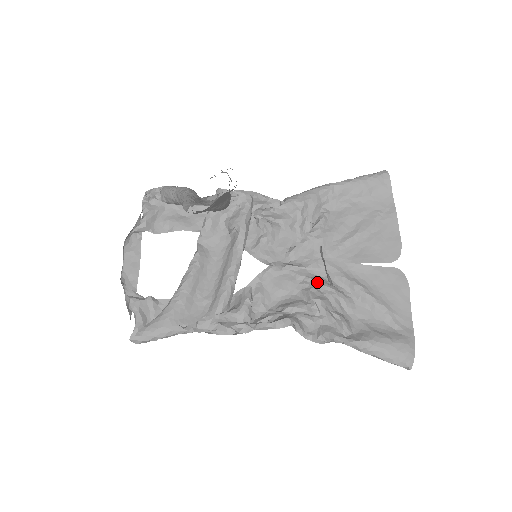
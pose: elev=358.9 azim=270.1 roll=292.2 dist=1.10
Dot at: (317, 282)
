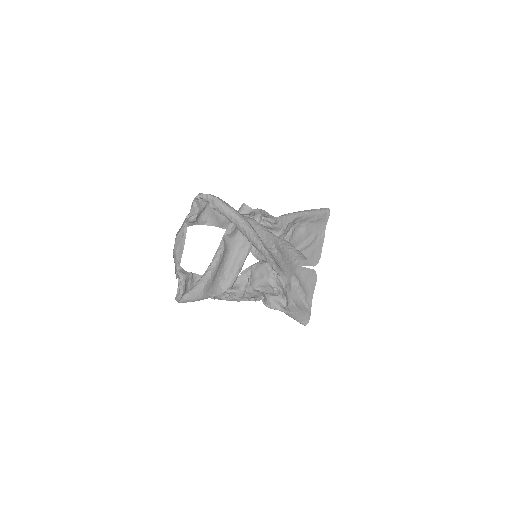
Dot at: occluded
